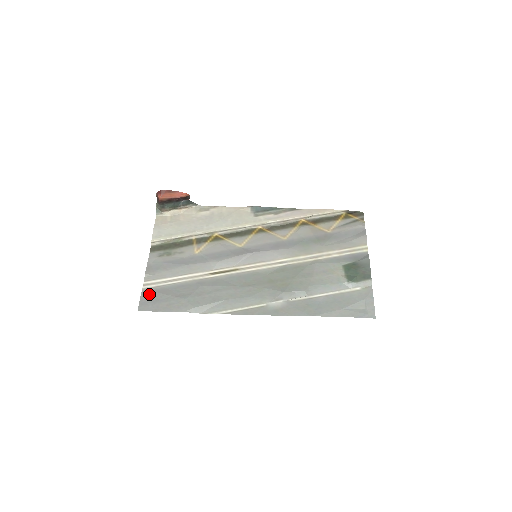
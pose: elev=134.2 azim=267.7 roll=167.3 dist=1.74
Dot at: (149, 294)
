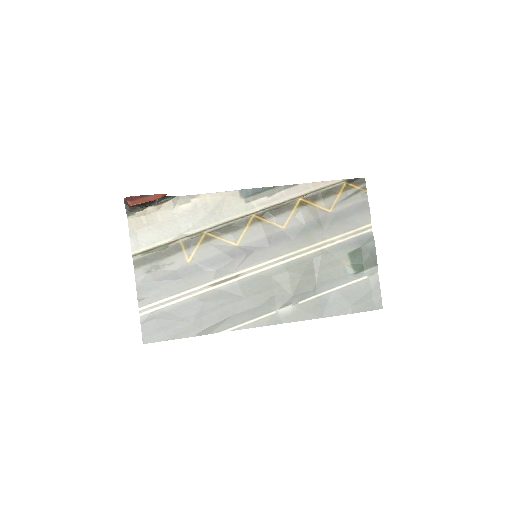
Dot at: (150, 322)
